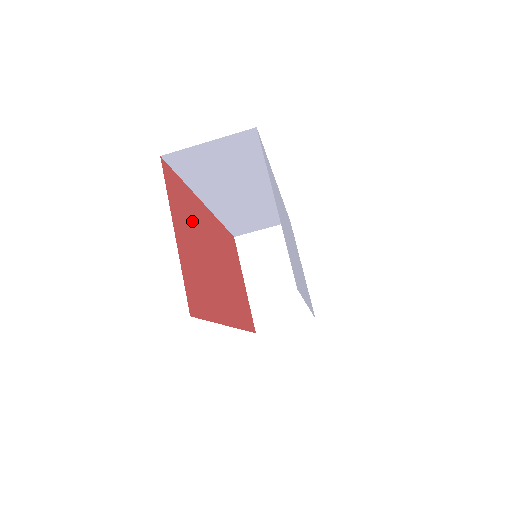
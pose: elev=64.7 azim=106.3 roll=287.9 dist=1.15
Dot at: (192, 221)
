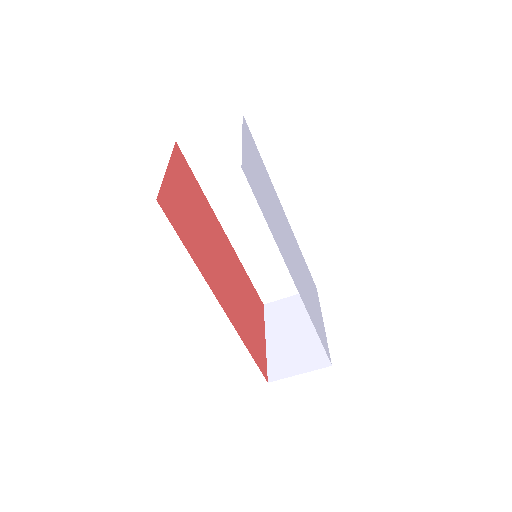
Dot at: (197, 202)
